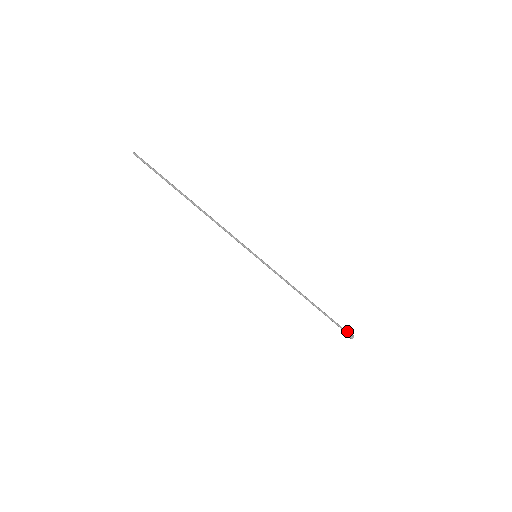
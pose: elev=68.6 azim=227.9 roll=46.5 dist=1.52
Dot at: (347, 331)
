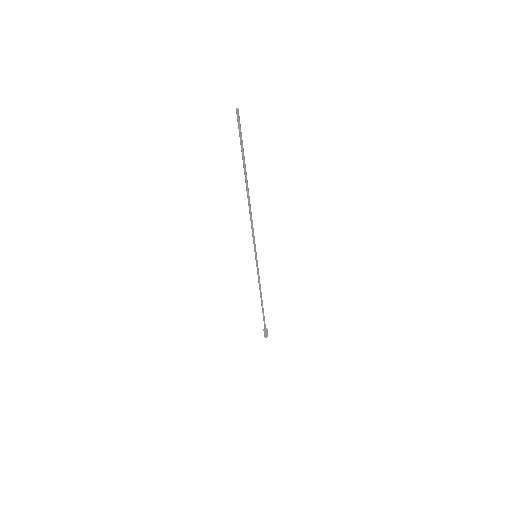
Dot at: (266, 332)
